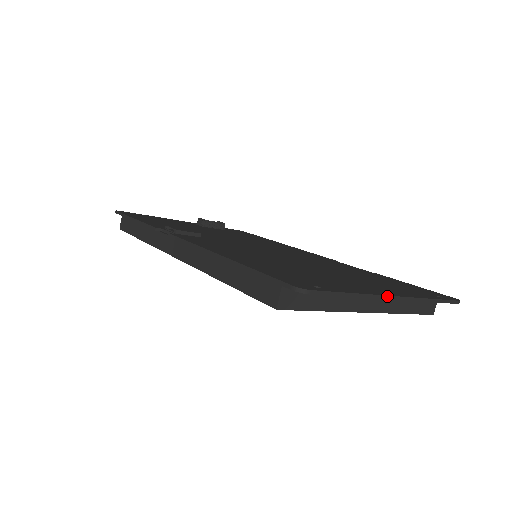
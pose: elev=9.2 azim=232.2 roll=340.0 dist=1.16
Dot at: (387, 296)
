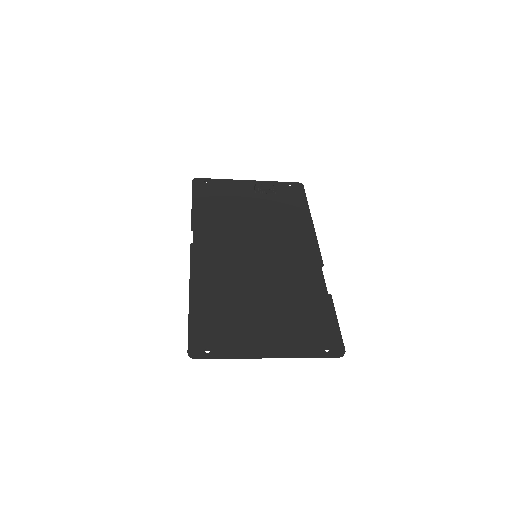
Dot at: (259, 357)
